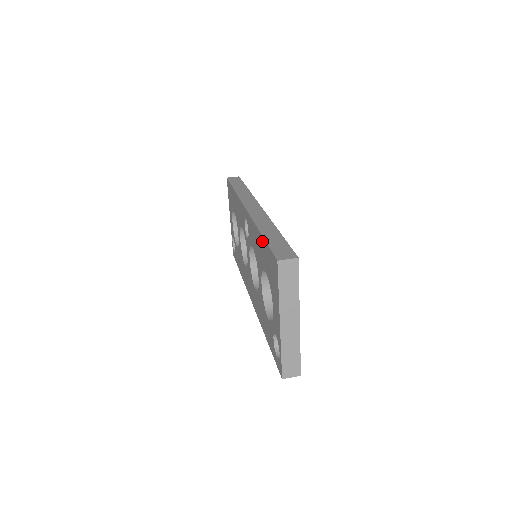
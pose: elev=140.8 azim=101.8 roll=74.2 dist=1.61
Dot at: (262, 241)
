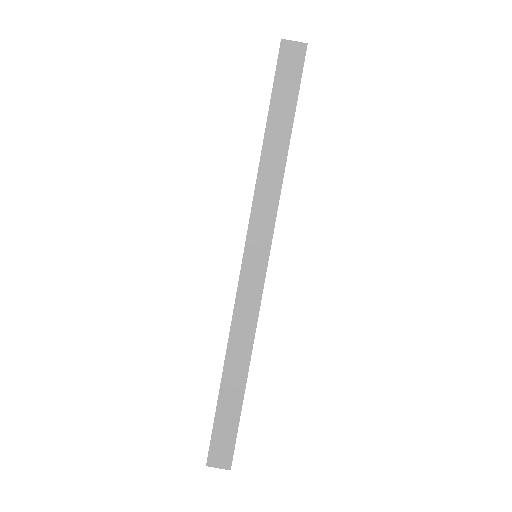
Dot at: (220, 384)
